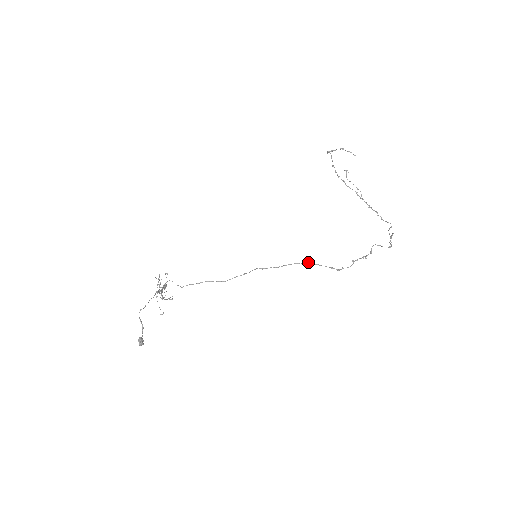
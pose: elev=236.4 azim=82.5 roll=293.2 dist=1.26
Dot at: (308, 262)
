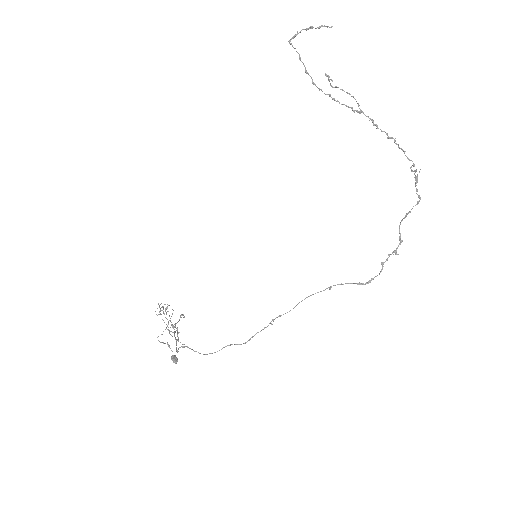
Dot at: (330, 288)
